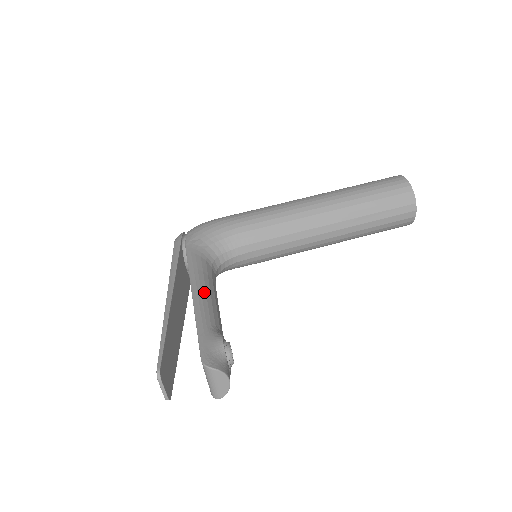
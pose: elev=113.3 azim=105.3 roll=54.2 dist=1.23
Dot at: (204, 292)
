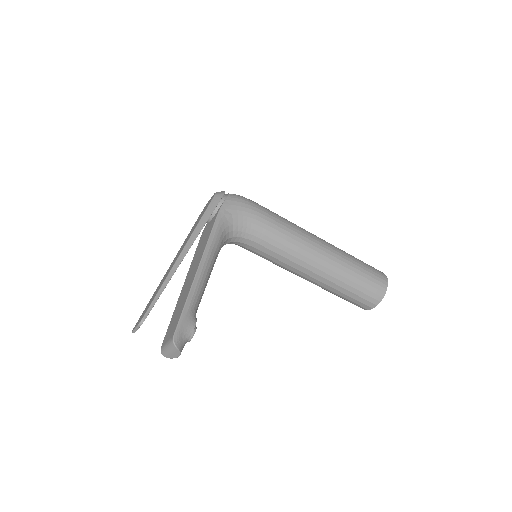
Dot at: (206, 272)
